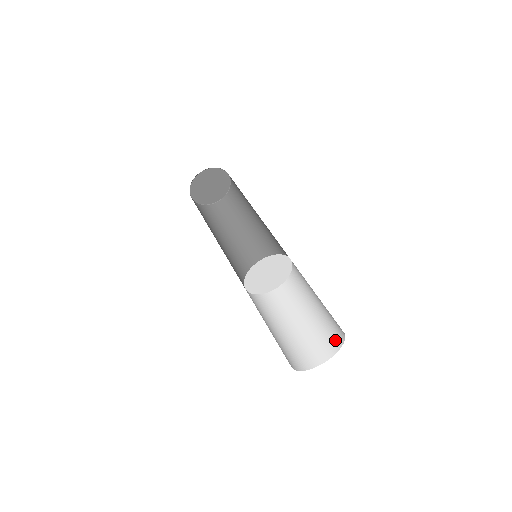
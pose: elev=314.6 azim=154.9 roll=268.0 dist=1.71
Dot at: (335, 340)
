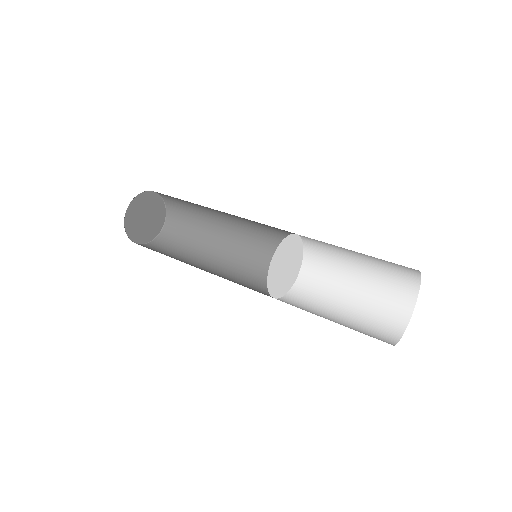
Dot at: (404, 297)
